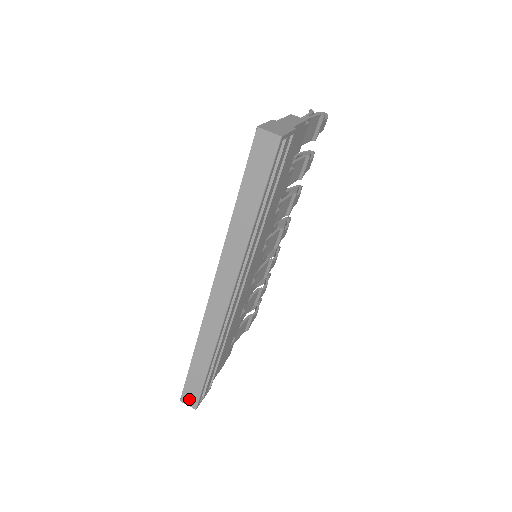
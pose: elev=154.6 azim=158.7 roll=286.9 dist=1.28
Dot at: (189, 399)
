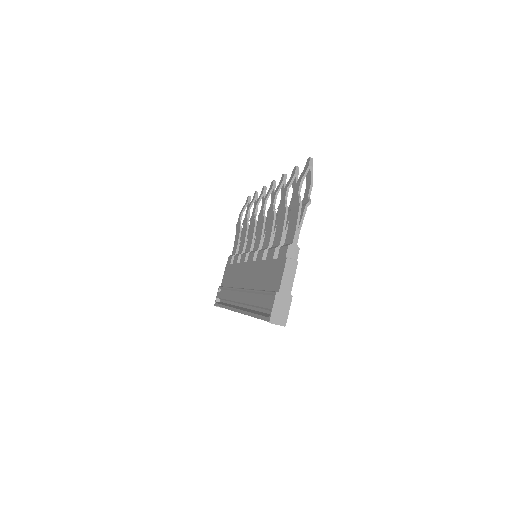
Dot at: (220, 307)
